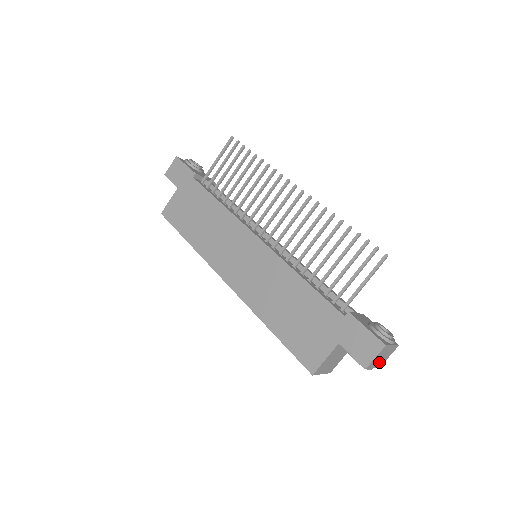
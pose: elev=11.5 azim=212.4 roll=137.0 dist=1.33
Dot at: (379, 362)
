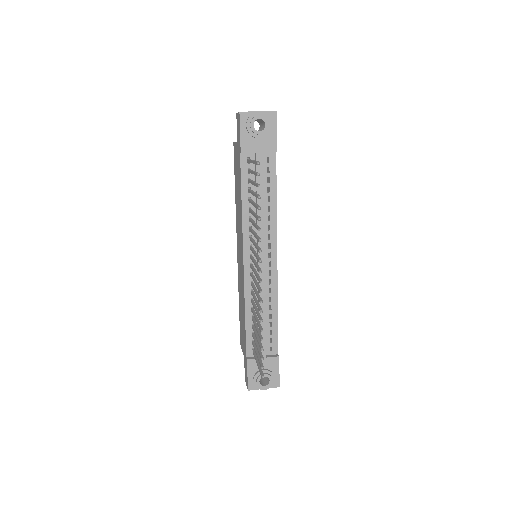
Dot at: occluded
